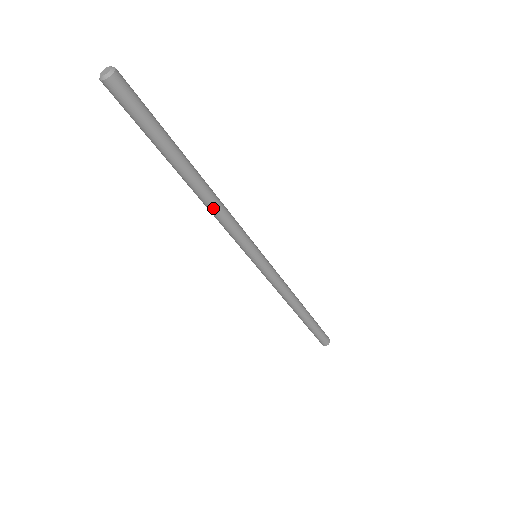
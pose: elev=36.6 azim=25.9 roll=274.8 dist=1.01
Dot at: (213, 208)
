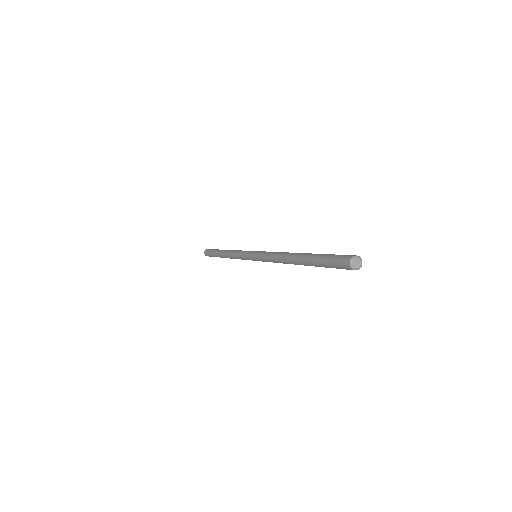
Dot at: (283, 263)
